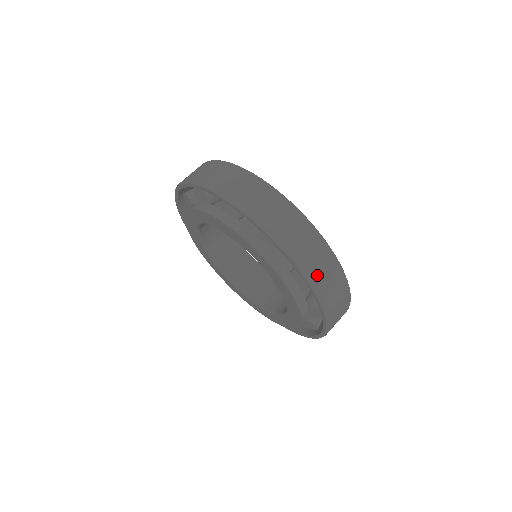
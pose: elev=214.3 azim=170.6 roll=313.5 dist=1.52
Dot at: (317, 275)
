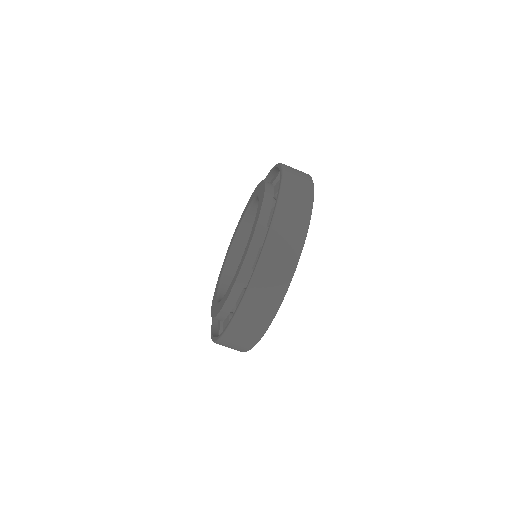
Dot at: (288, 204)
